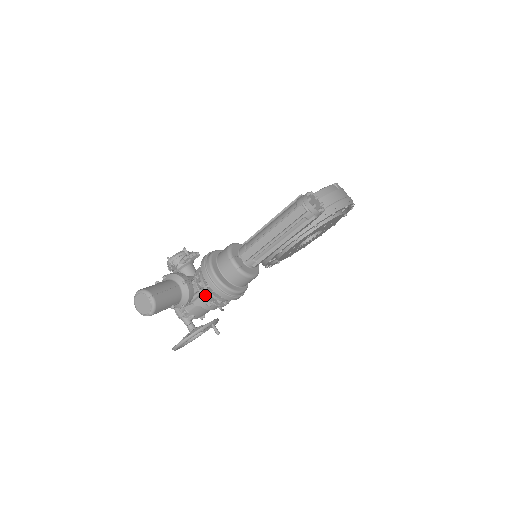
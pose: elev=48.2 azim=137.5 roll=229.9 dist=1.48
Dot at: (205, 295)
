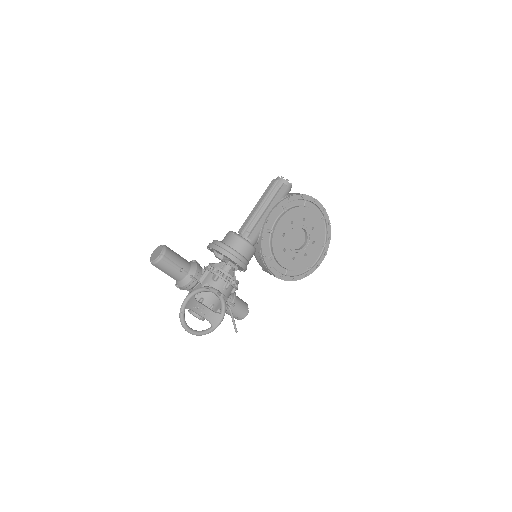
Dot at: (211, 270)
